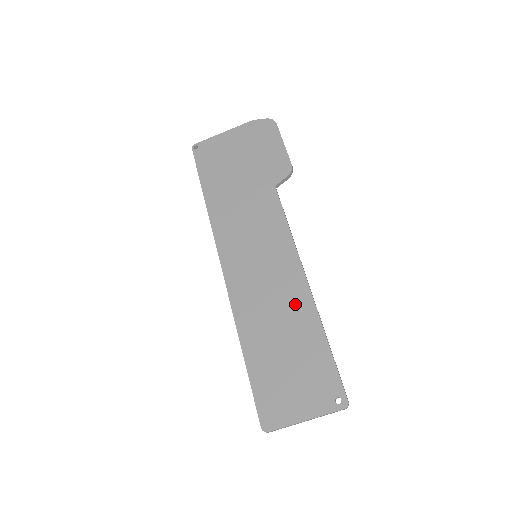
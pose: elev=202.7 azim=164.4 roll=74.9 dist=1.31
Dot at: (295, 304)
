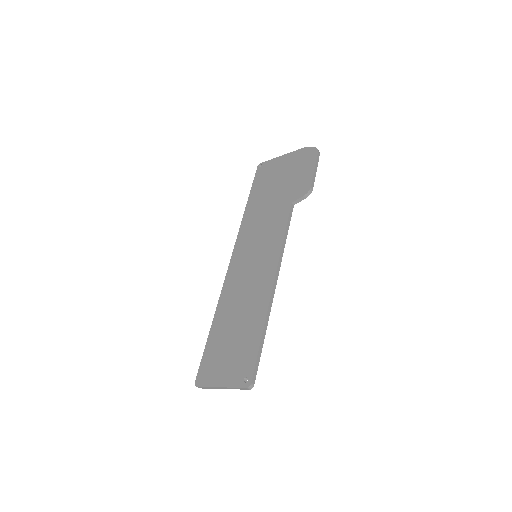
Dot at: (258, 298)
